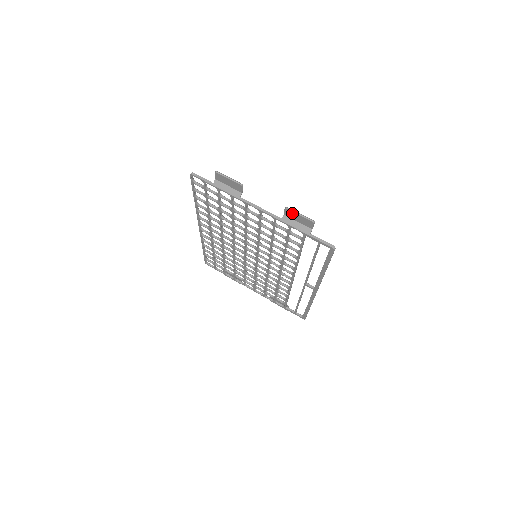
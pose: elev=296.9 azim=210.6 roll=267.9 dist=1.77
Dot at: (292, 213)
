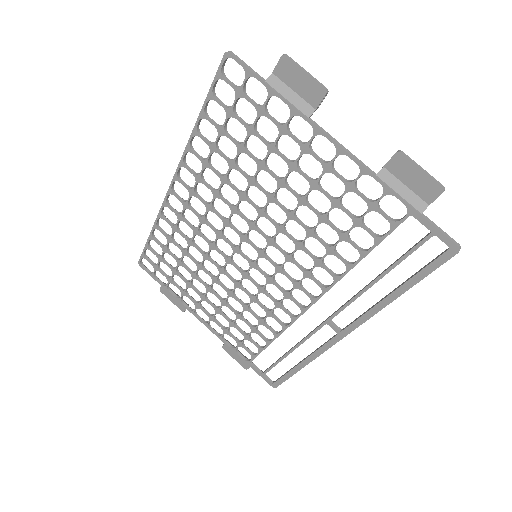
Dot at: (407, 164)
